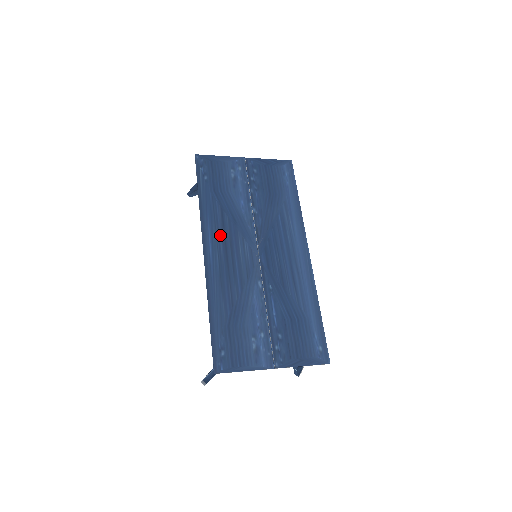
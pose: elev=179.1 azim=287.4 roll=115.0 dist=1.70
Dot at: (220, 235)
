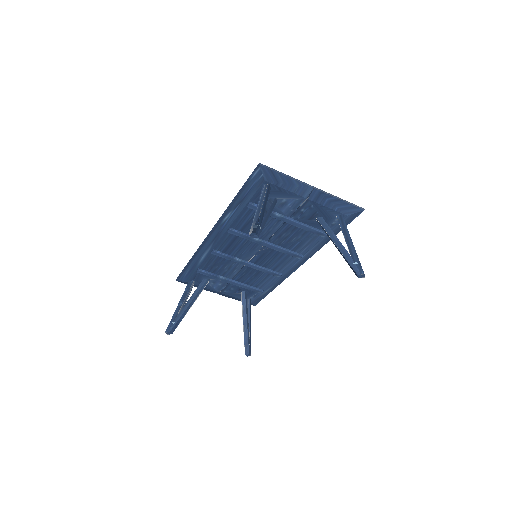
Dot at: occluded
